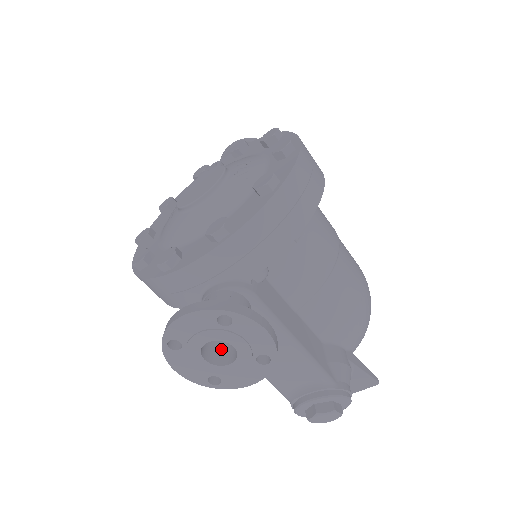
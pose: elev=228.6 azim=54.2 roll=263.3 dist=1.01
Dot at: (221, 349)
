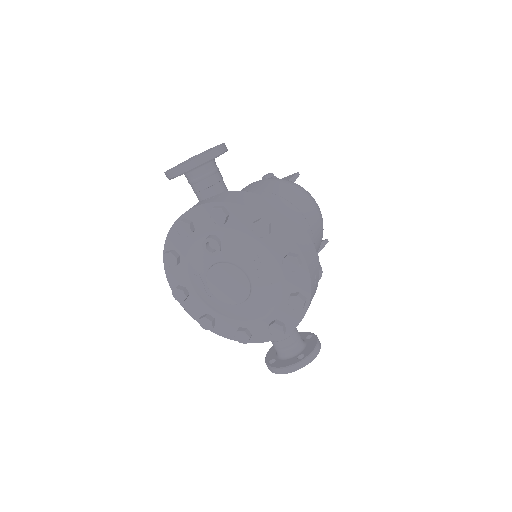
Dot at: occluded
